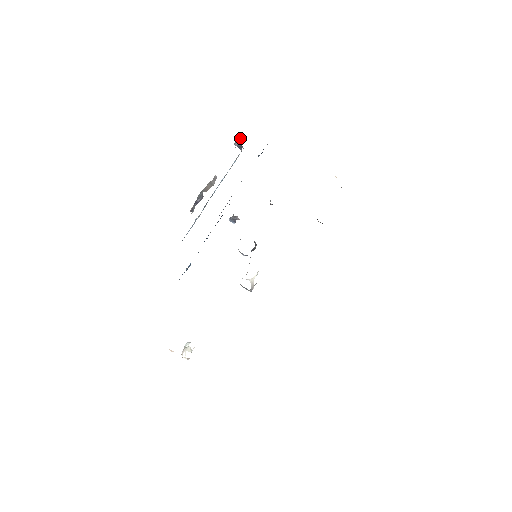
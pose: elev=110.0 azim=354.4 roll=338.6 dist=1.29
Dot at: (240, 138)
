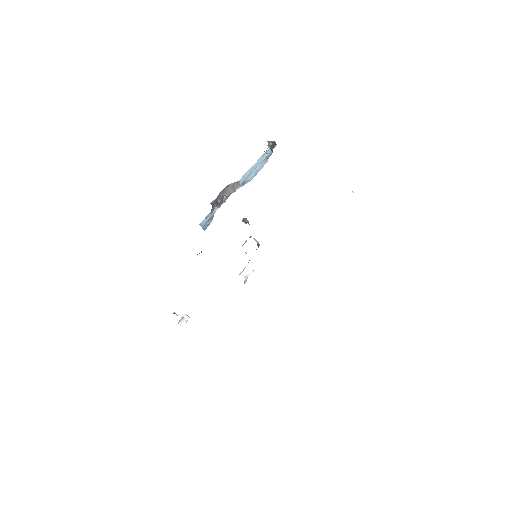
Dot at: (273, 143)
